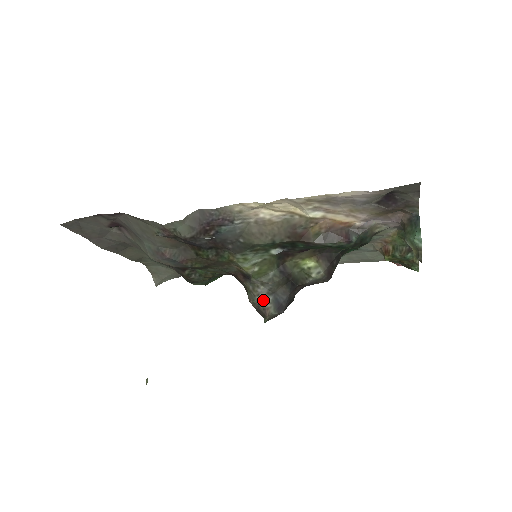
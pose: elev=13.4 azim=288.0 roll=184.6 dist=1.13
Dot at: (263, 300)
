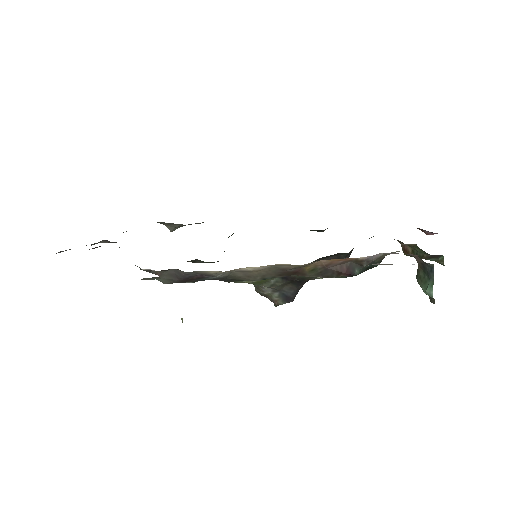
Dot at: (269, 295)
